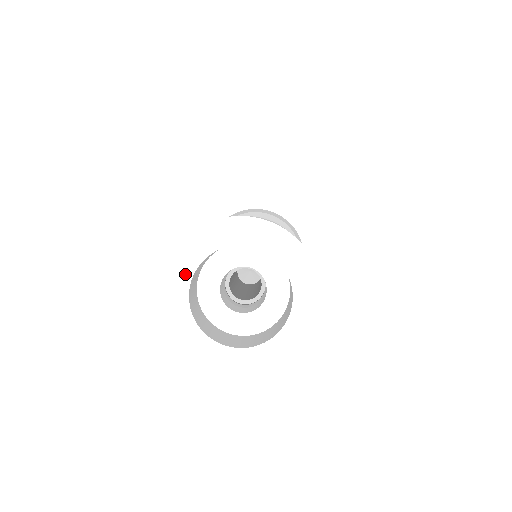
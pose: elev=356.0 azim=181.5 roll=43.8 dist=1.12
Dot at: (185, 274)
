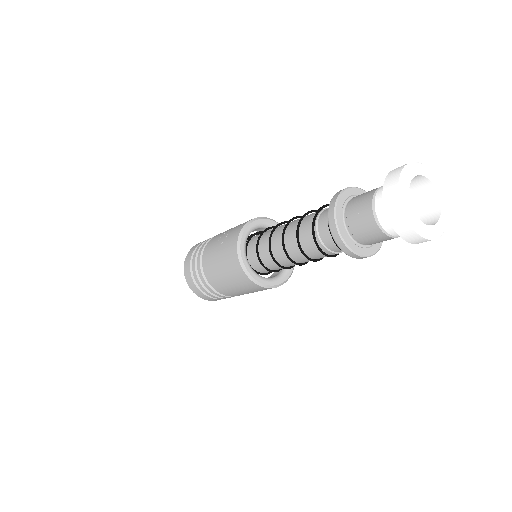
Dot at: (409, 178)
